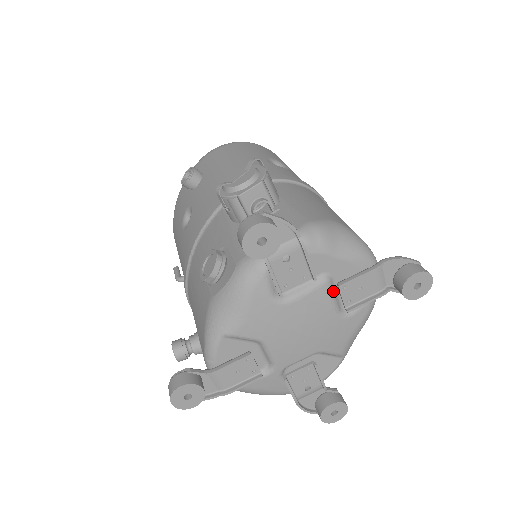
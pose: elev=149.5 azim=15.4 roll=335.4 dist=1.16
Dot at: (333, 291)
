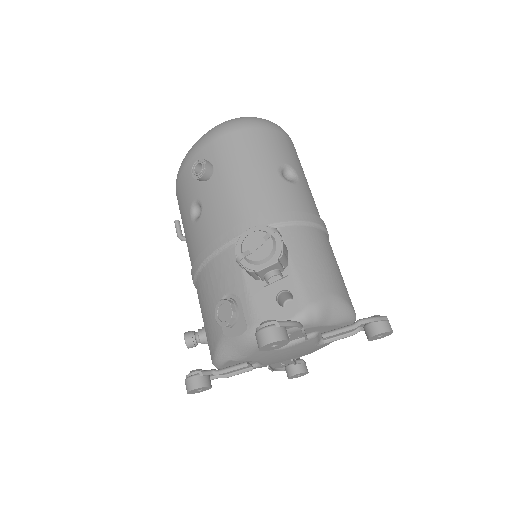
Dot at: (317, 338)
